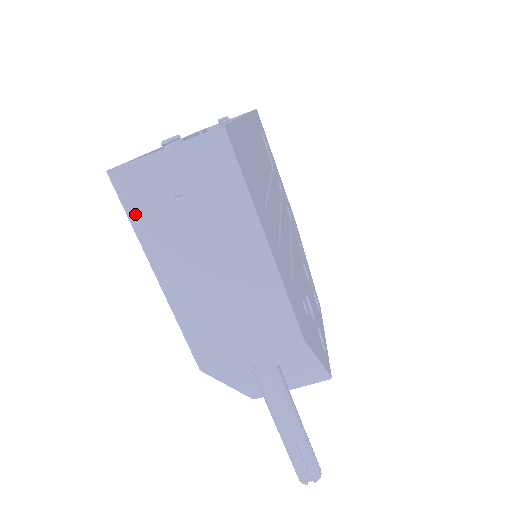
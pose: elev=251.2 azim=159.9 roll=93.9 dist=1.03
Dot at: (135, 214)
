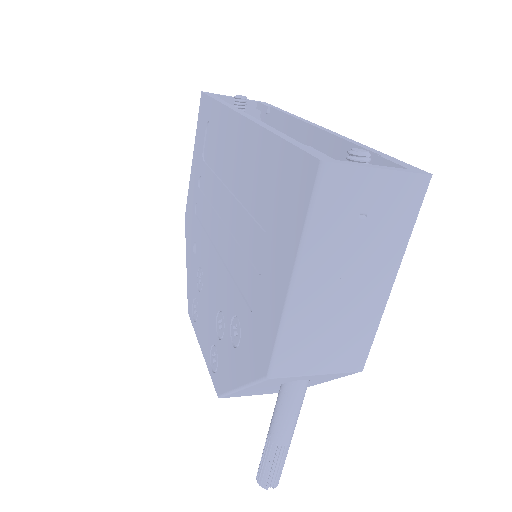
Dot at: (318, 214)
